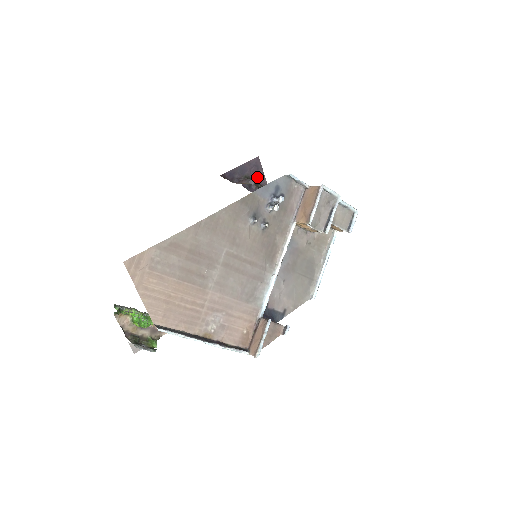
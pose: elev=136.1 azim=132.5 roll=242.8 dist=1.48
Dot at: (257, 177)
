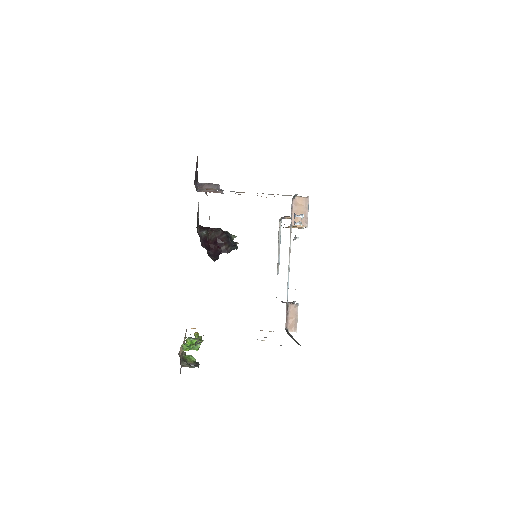
Dot at: occluded
